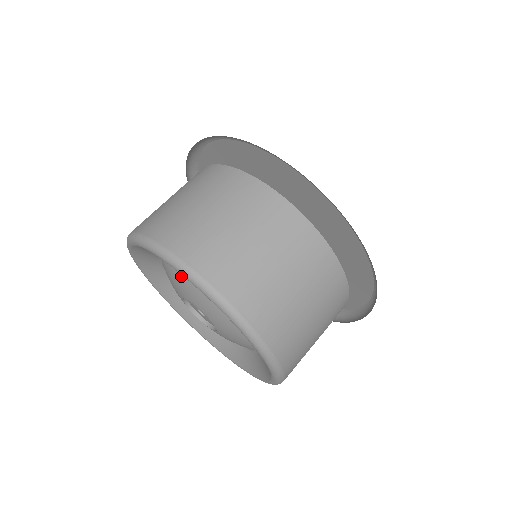
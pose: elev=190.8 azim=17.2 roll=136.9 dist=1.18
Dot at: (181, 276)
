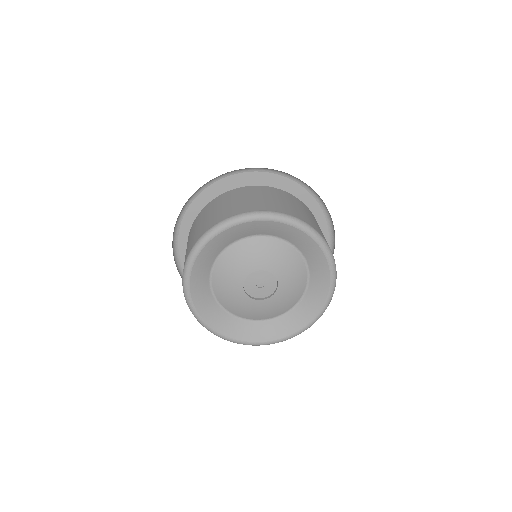
Dot at: (264, 247)
